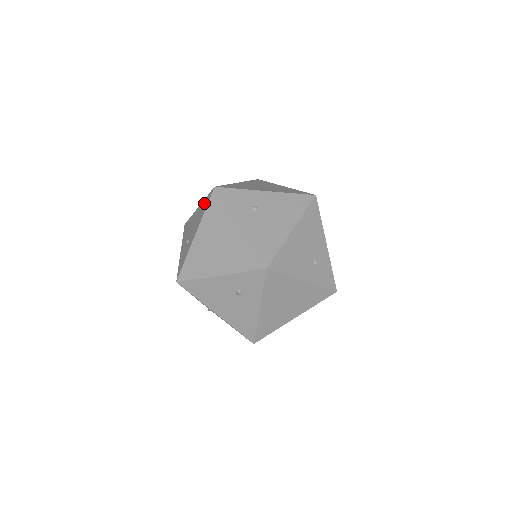
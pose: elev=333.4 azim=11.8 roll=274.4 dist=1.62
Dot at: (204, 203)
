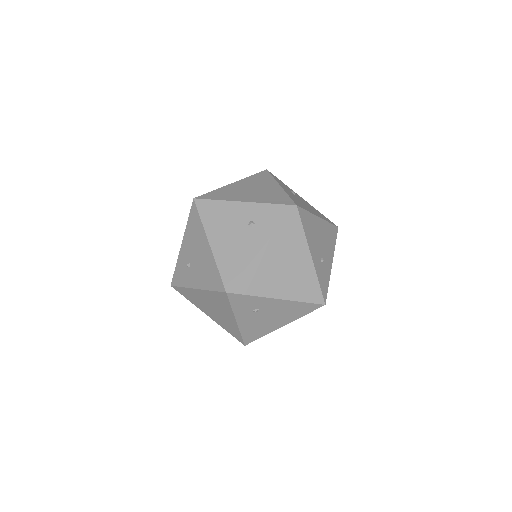
Dot at: occluded
